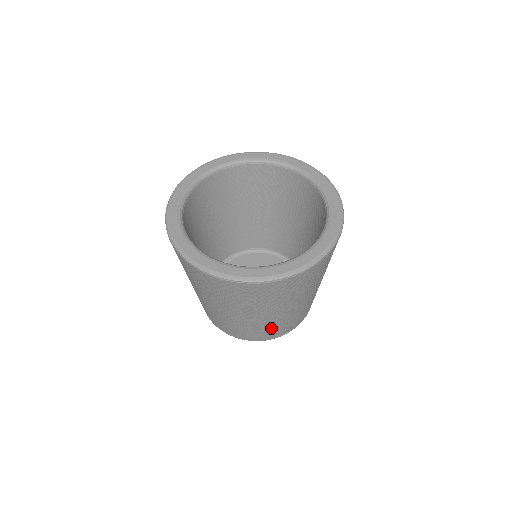
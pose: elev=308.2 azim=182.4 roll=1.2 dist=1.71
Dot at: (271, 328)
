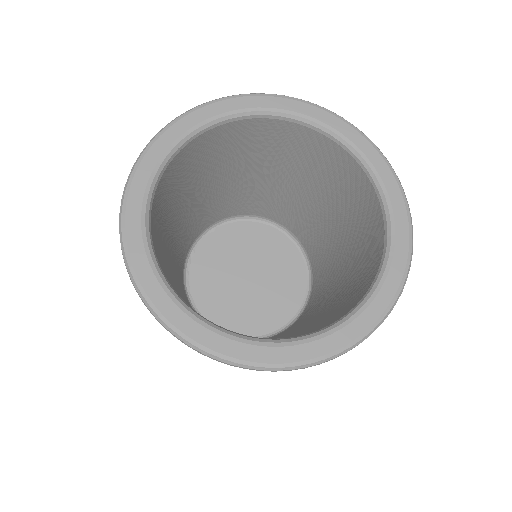
Dot at: occluded
